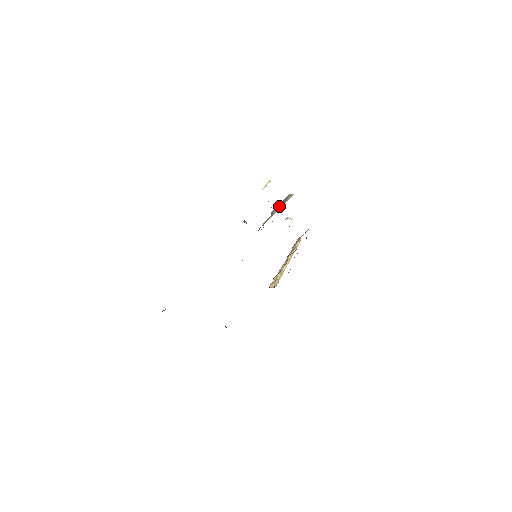
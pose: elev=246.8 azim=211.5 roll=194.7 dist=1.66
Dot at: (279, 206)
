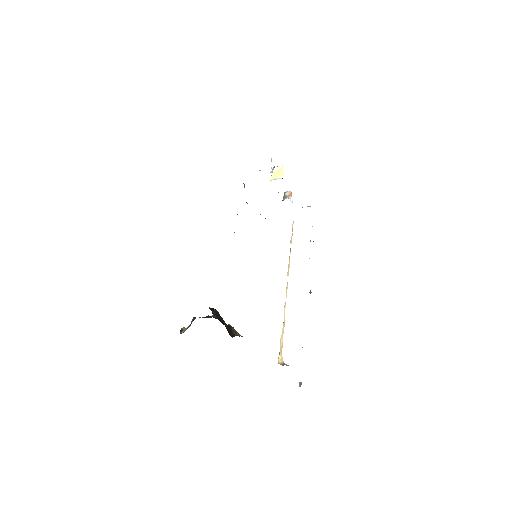
Dot at: occluded
